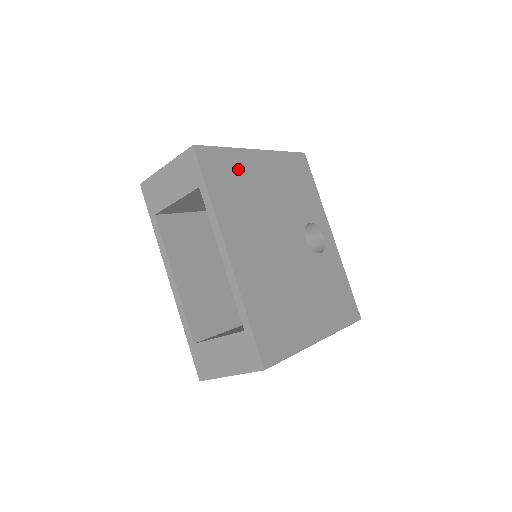
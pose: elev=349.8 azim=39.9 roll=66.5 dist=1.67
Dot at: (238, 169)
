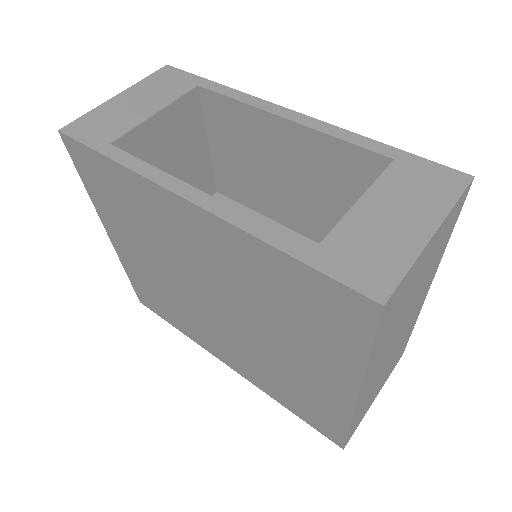
Dot at: occluded
